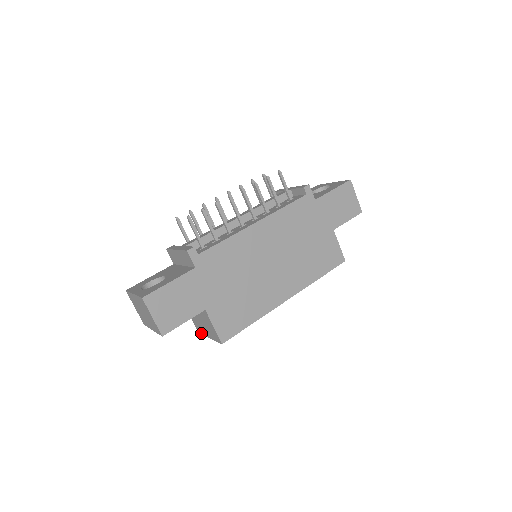
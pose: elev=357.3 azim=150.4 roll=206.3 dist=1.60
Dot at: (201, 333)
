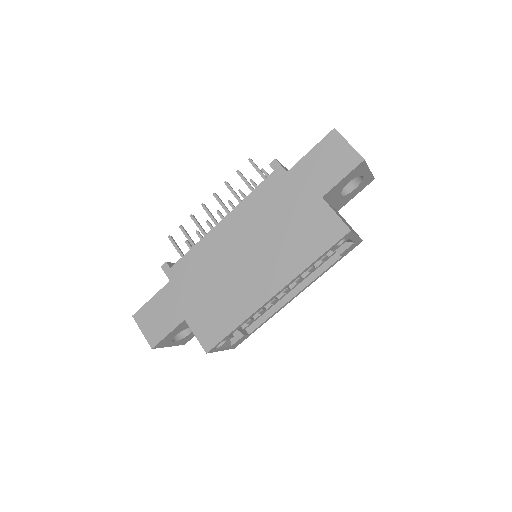
Dot at: (230, 348)
